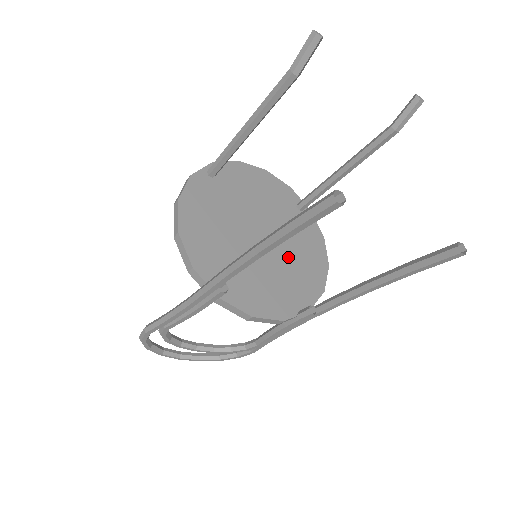
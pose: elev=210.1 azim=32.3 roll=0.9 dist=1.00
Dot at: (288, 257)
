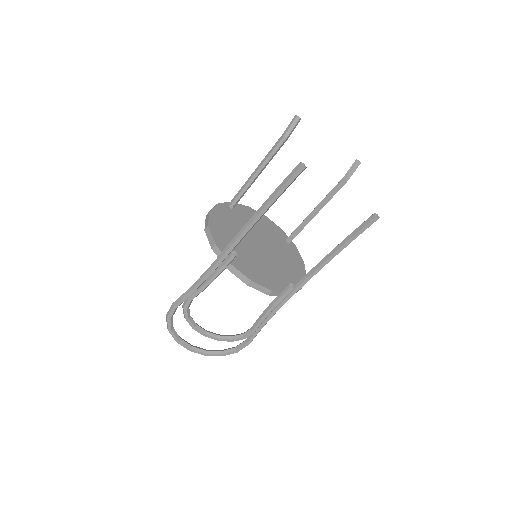
Dot at: (278, 262)
